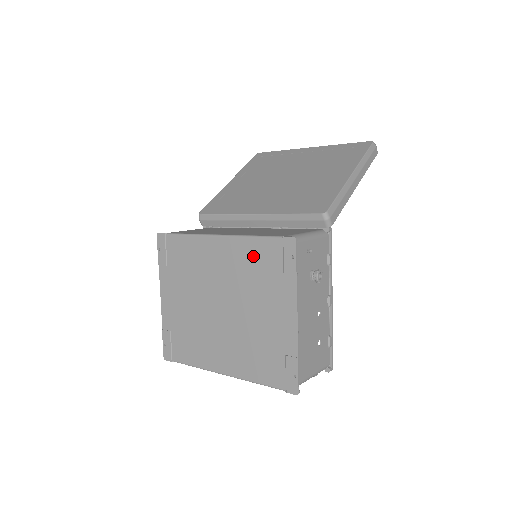
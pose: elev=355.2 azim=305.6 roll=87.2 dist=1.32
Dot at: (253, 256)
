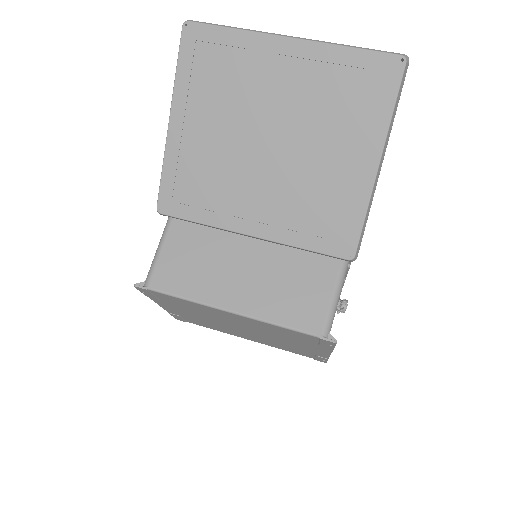
Dot at: (280, 331)
